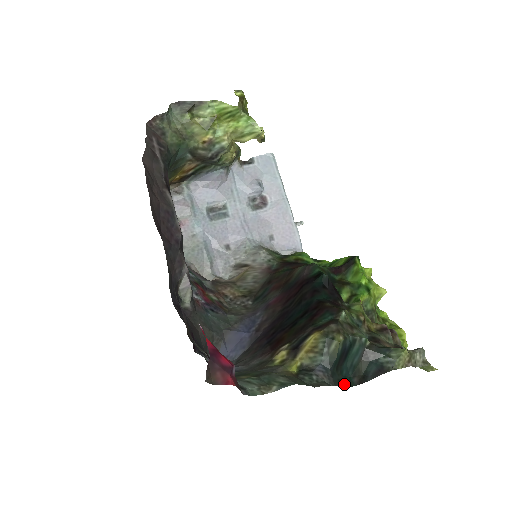
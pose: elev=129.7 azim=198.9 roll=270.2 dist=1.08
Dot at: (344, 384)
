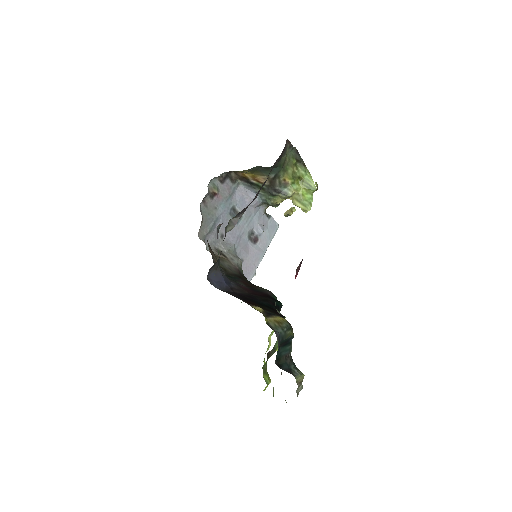
Dot at: occluded
